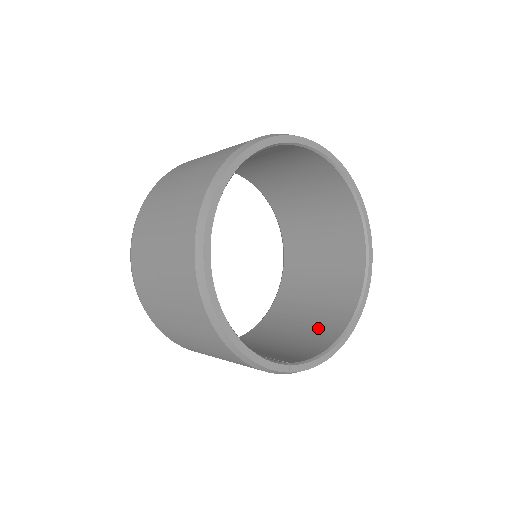
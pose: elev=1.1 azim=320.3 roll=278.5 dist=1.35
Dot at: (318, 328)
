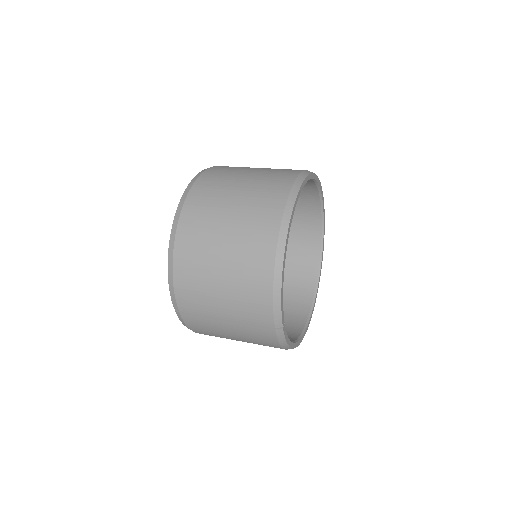
Dot at: occluded
